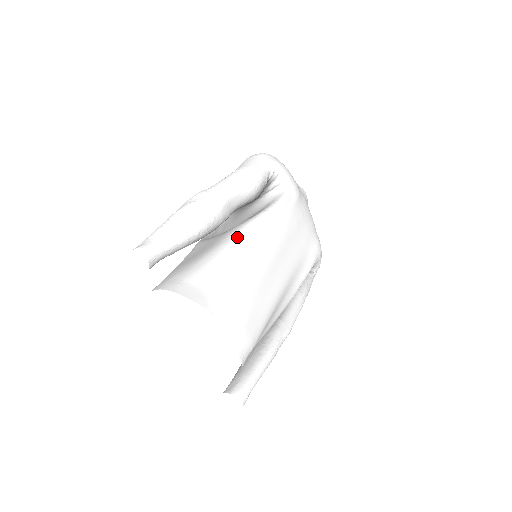
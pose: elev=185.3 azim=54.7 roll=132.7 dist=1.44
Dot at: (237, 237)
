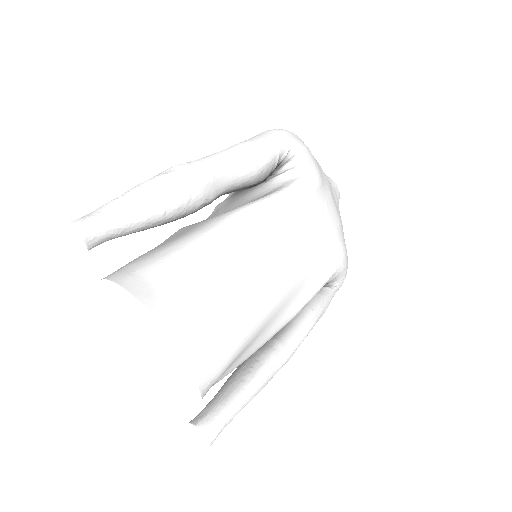
Dot at: (220, 225)
